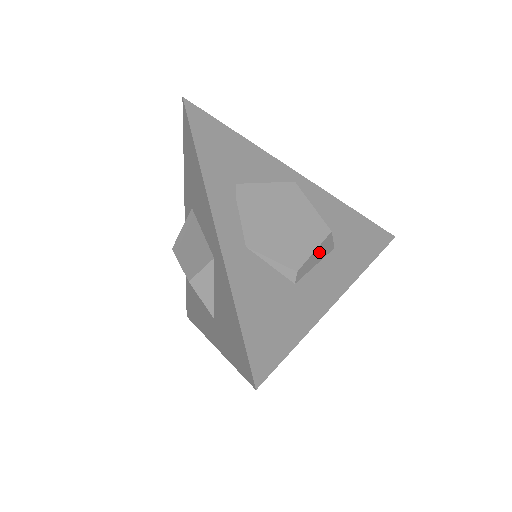
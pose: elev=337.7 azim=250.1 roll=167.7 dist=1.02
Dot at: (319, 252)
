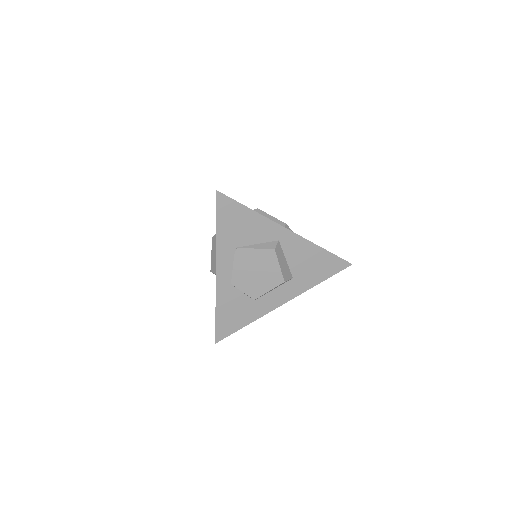
Dot at: occluded
